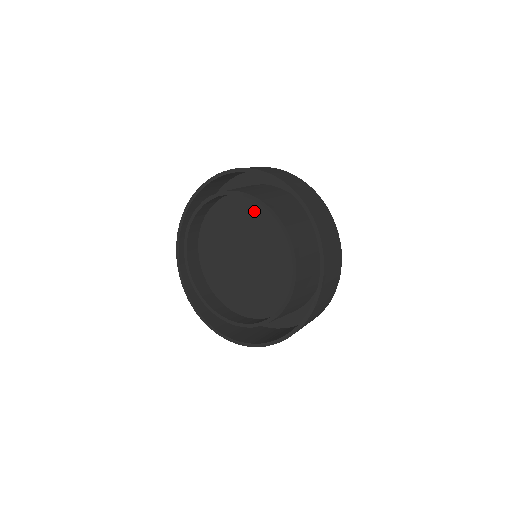
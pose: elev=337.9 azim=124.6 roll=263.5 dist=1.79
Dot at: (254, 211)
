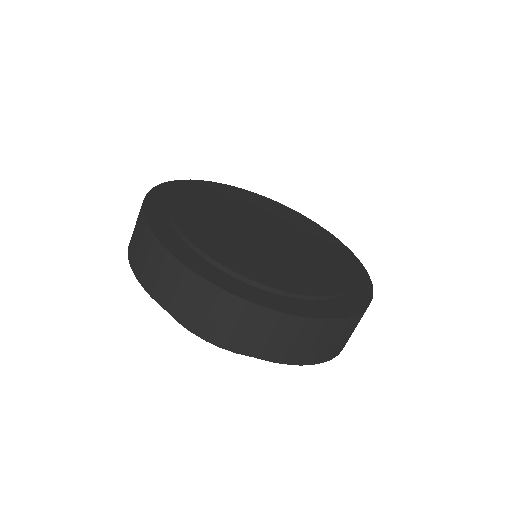
Dot at: occluded
